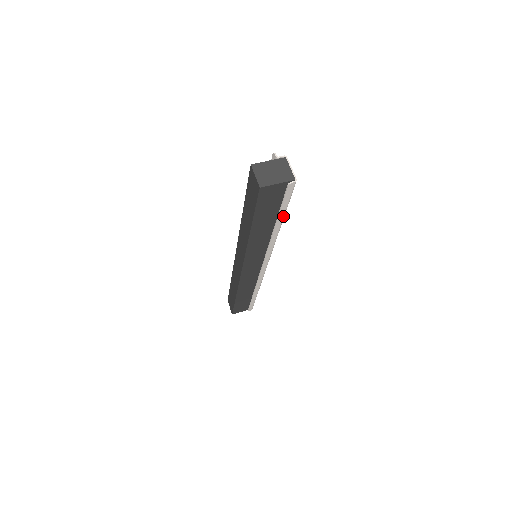
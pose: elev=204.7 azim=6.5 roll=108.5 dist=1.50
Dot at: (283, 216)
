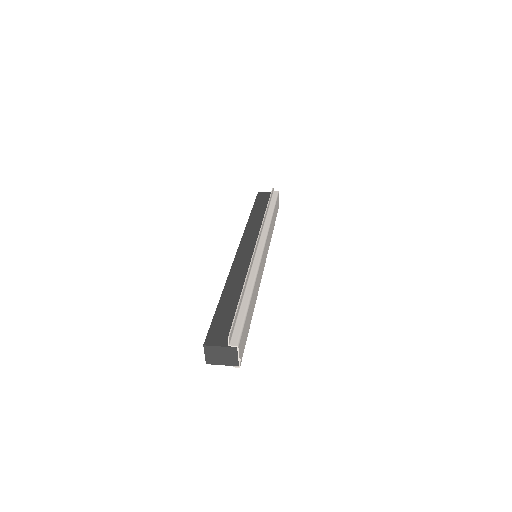
Dot at: occluded
